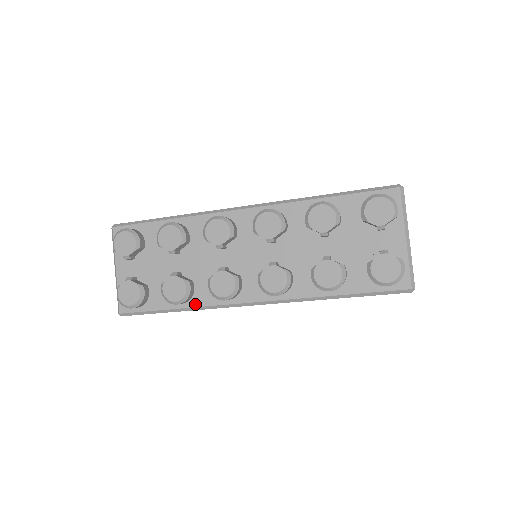
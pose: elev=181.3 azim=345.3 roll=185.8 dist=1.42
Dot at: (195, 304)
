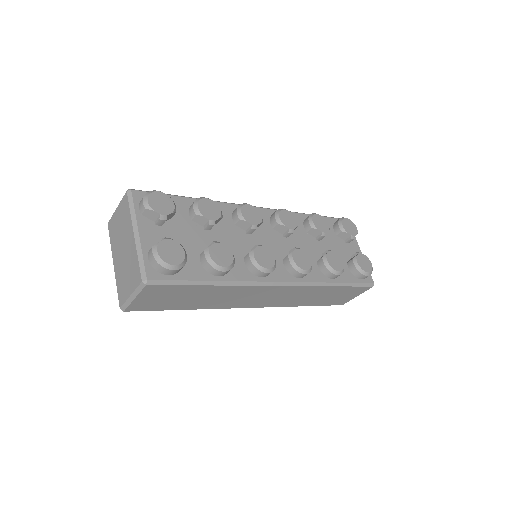
Dot at: (233, 278)
